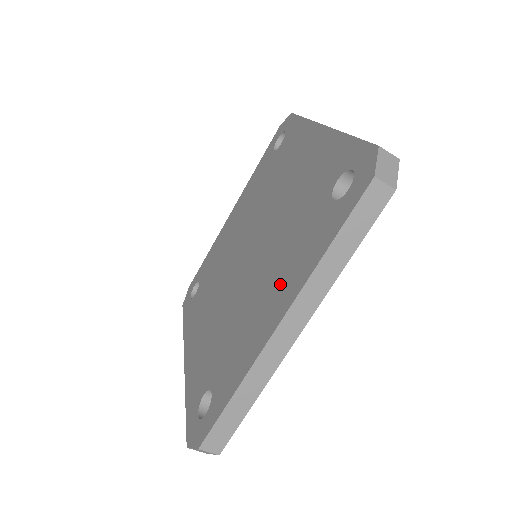
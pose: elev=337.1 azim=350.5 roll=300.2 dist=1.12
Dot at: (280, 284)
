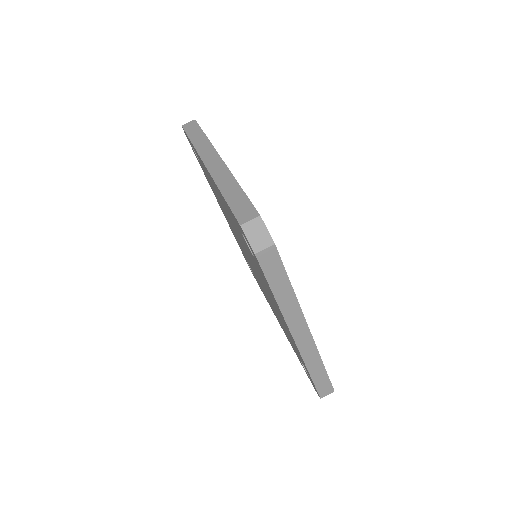
Dot at: (276, 306)
